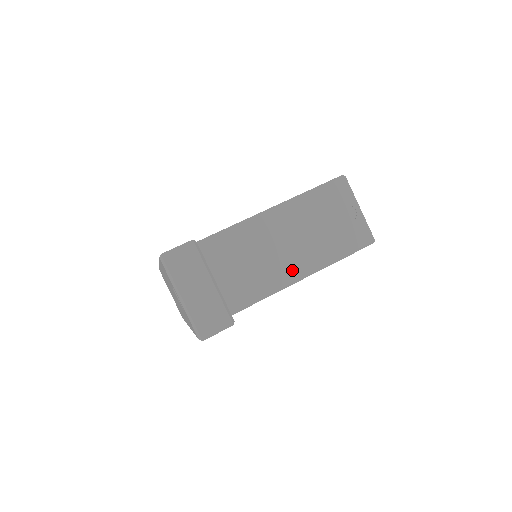
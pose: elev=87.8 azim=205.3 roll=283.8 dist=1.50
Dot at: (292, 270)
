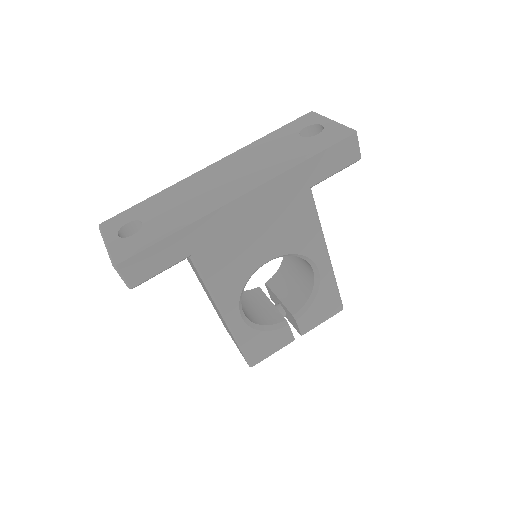
Dot at: occluded
